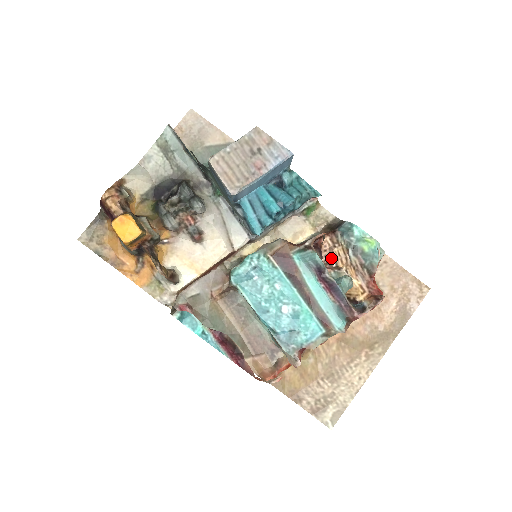
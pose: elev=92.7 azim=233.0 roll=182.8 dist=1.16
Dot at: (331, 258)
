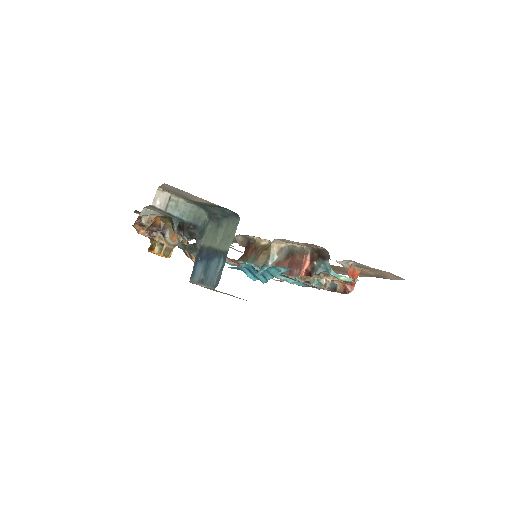
Dot at: occluded
